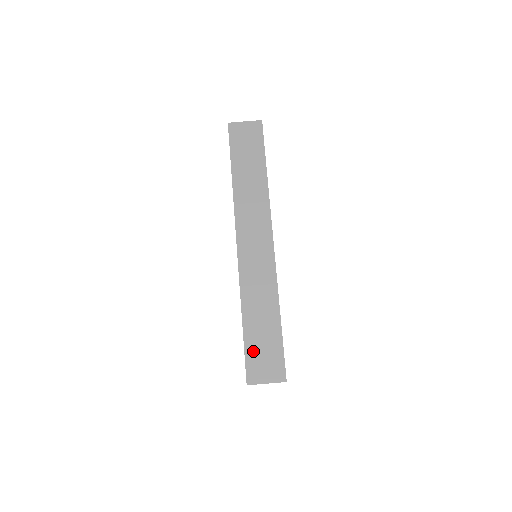
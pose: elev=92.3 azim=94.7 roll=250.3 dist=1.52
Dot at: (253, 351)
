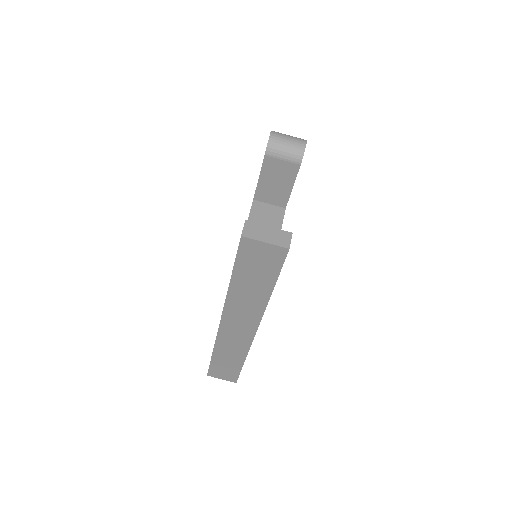
Dot at: (216, 368)
